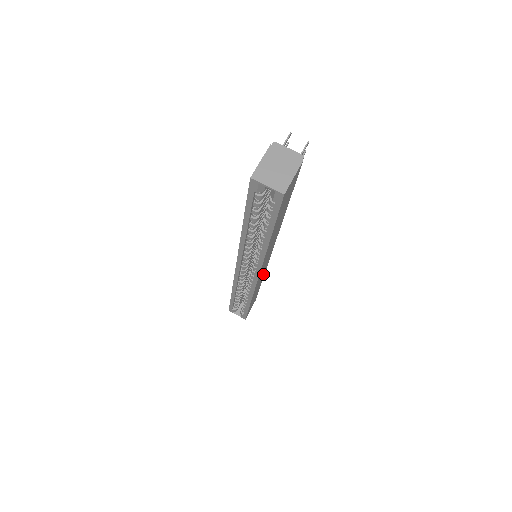
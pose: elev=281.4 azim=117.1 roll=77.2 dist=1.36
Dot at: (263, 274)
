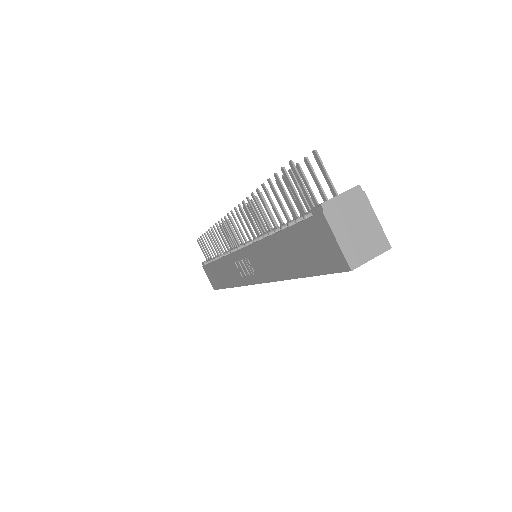
Dot at: occluded
